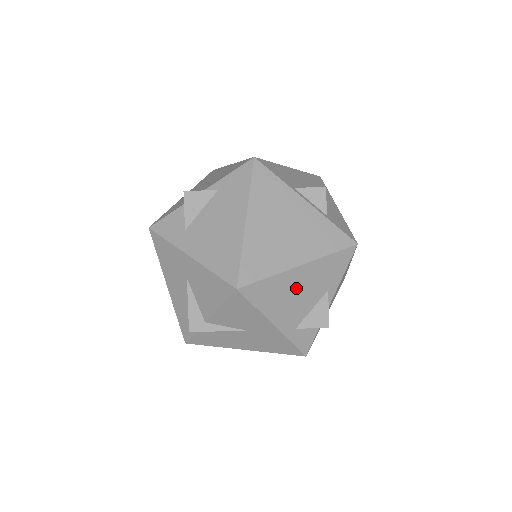
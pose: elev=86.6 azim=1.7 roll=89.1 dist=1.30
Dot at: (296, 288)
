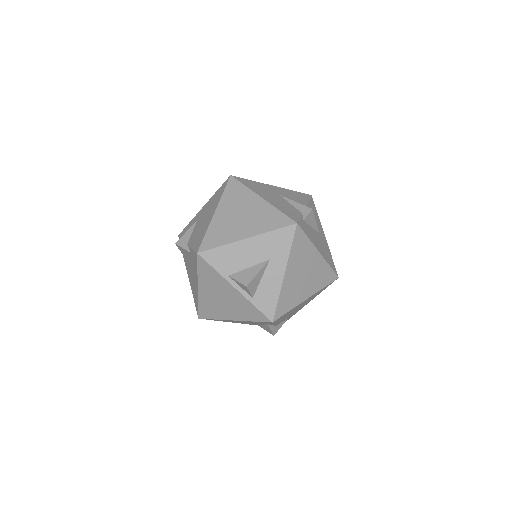
Dot at: occluded
